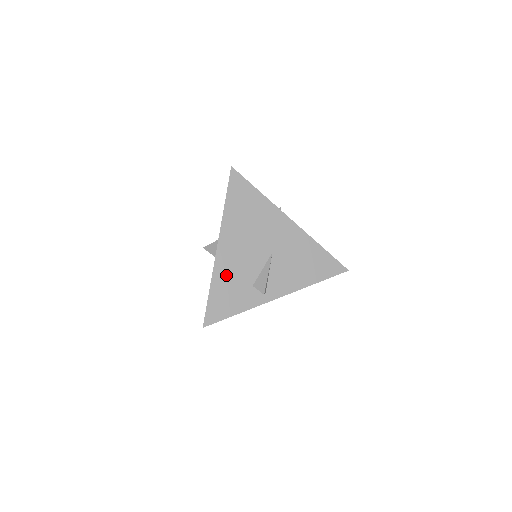
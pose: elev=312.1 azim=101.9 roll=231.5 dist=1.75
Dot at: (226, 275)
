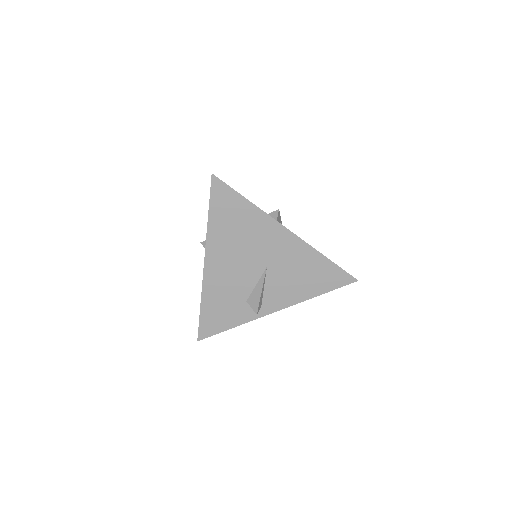
Dot at: (216, 292)
